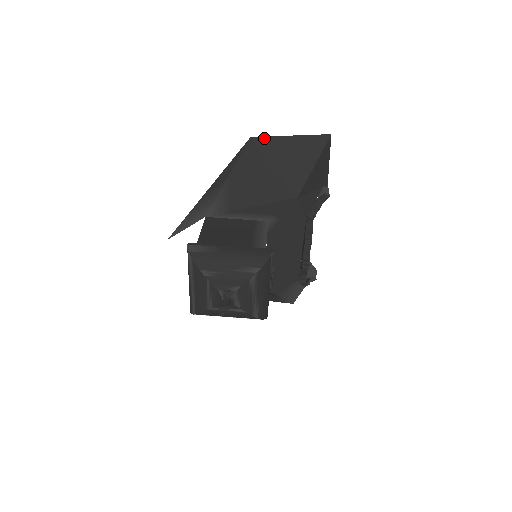
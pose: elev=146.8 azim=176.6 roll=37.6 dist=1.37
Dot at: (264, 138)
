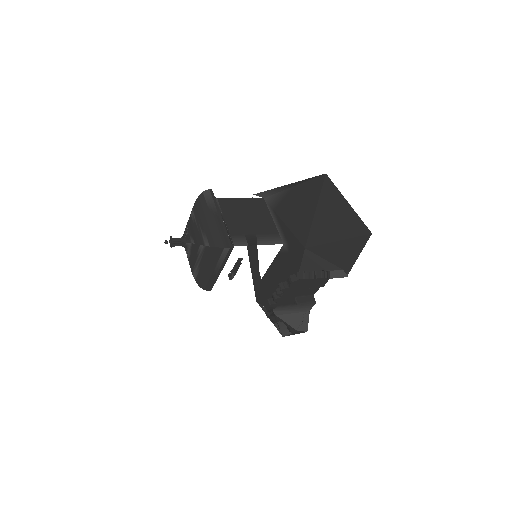
Dot at: (332, 184)
